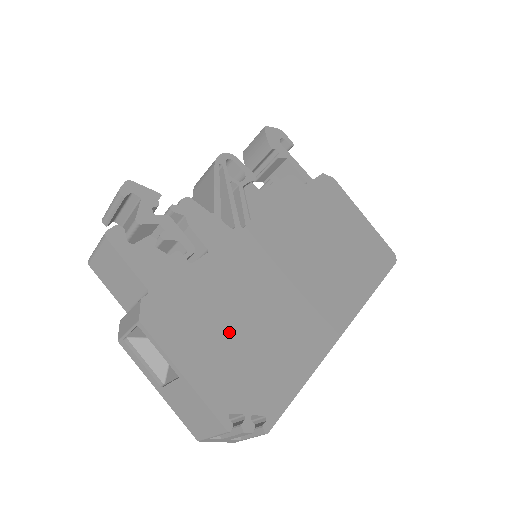
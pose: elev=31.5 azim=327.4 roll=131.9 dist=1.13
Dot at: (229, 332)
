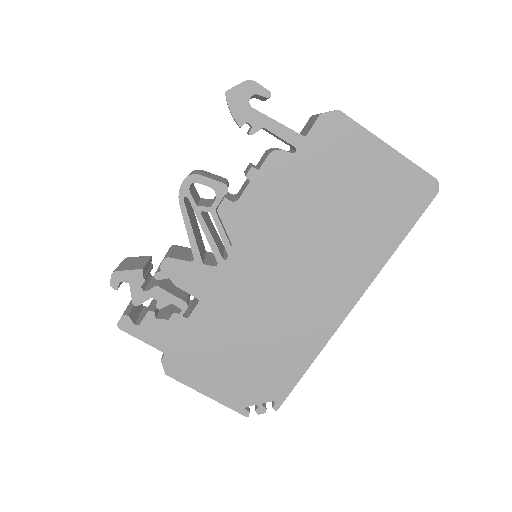
Dot at: (233, 357)
